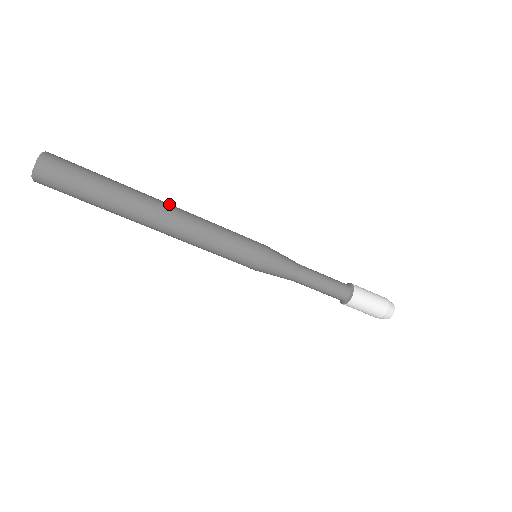
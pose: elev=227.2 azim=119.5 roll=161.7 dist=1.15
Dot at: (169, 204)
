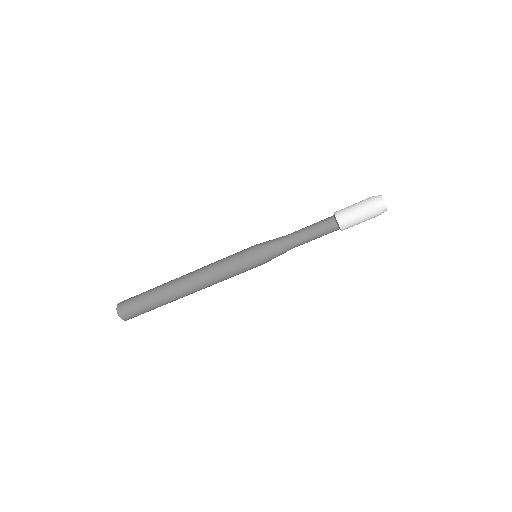
Dot at: occluded
